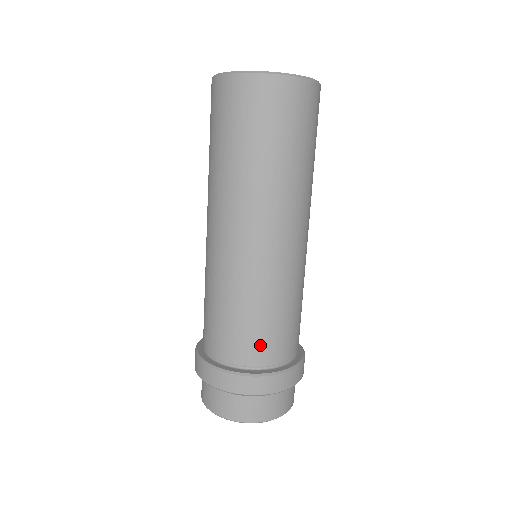
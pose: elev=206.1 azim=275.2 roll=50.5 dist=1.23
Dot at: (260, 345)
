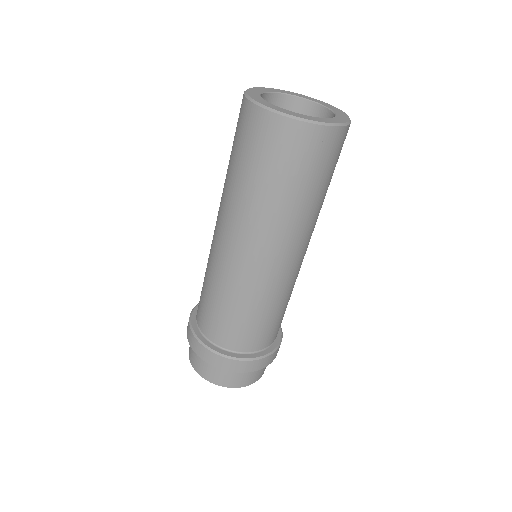
Dot at: (270, 334)
